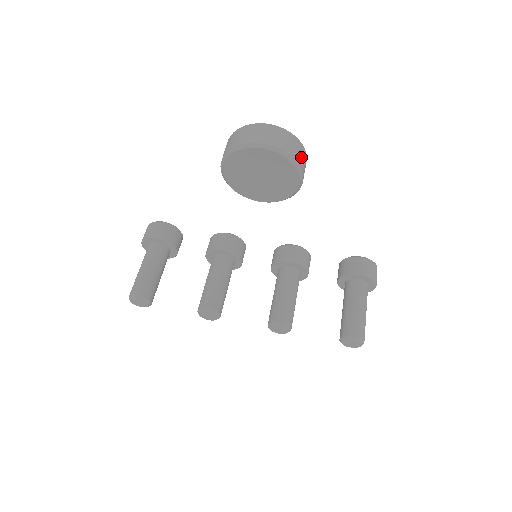
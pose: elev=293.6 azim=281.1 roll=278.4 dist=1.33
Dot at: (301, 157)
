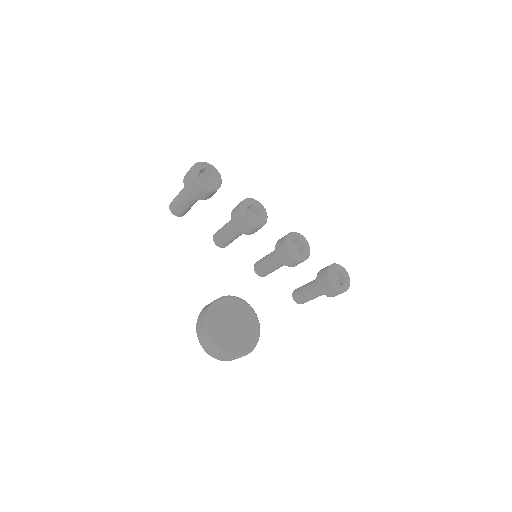
Dot at: occluded
